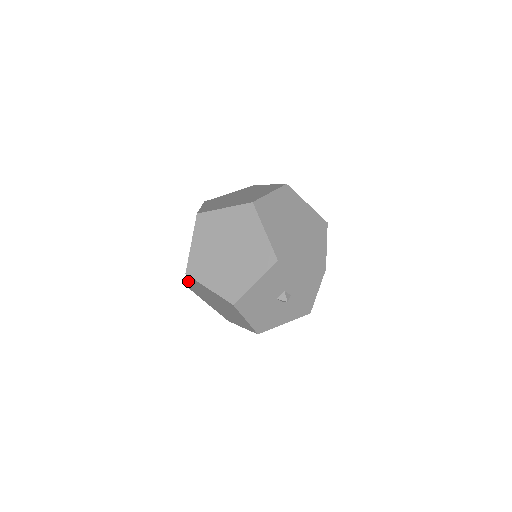
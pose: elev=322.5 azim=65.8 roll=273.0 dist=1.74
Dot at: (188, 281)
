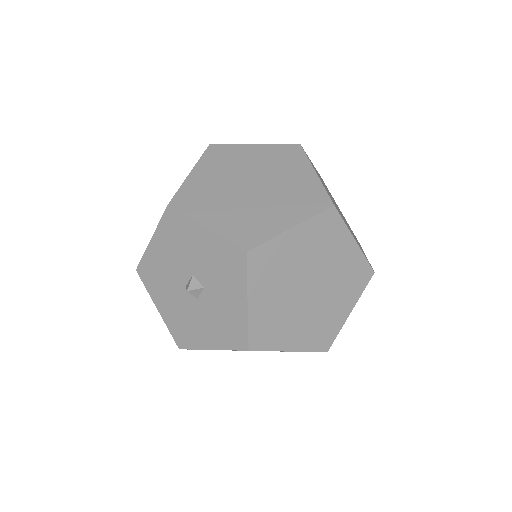
Dot at: occluded
